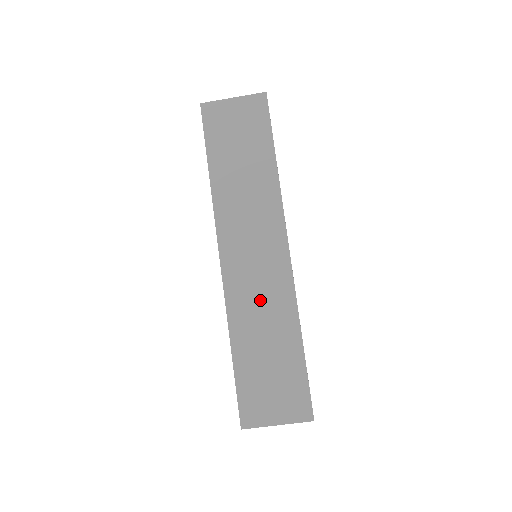
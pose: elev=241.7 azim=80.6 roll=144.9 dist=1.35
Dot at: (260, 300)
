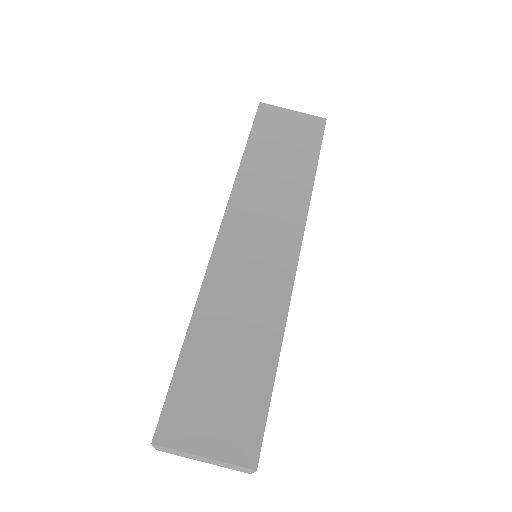
Dot at: (245, 294)
